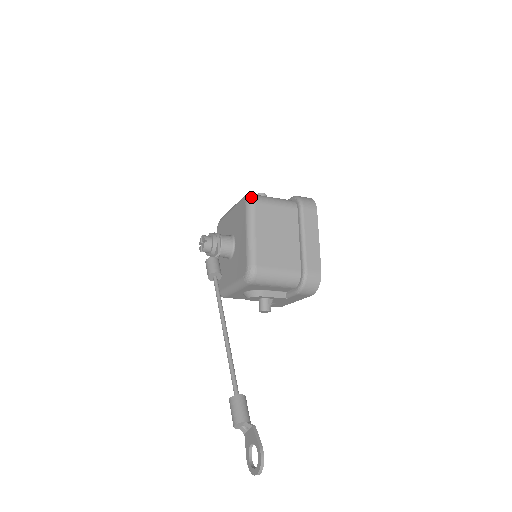
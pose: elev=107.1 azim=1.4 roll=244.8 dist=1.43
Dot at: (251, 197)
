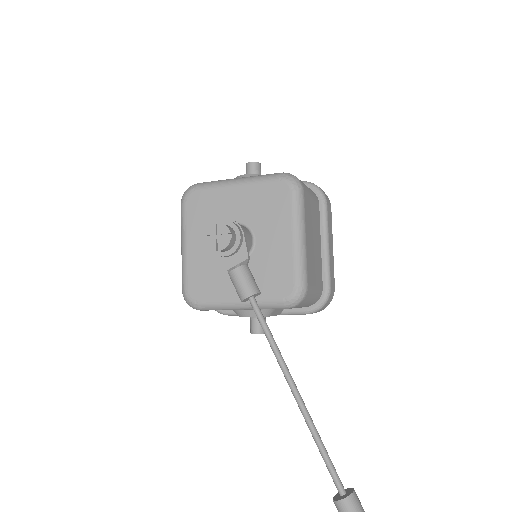
Dot at: (299, 181)
